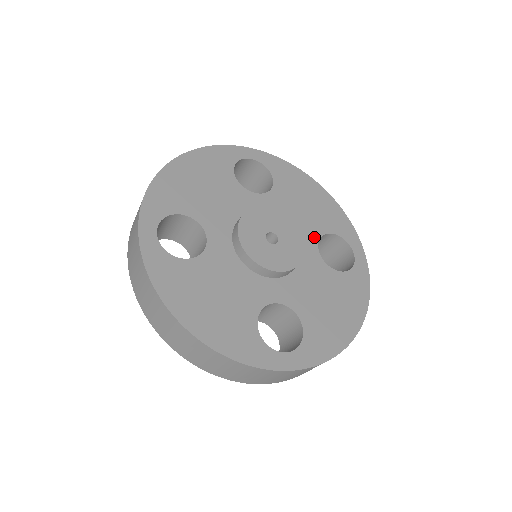
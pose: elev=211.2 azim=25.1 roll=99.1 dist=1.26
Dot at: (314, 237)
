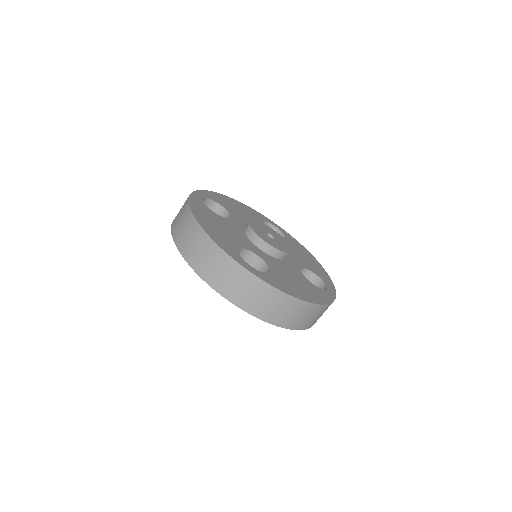
Dot at: (301, 265)
